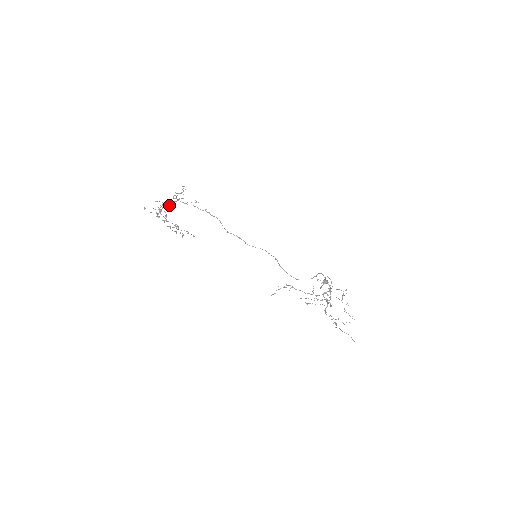
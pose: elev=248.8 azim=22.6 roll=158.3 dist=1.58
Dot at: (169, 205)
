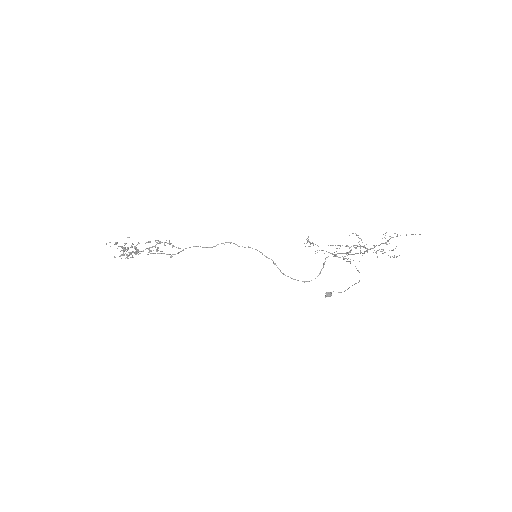
Dot at: (127, 258)
